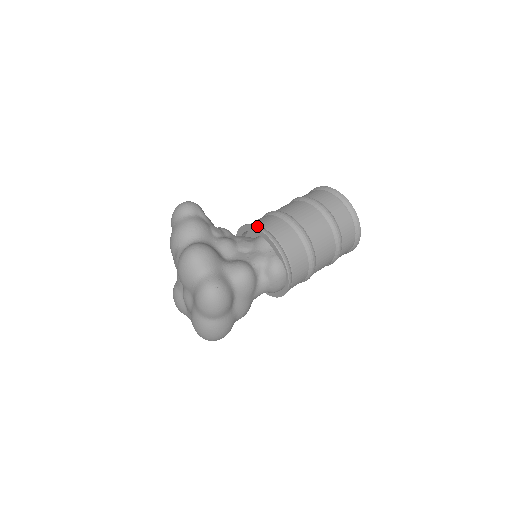
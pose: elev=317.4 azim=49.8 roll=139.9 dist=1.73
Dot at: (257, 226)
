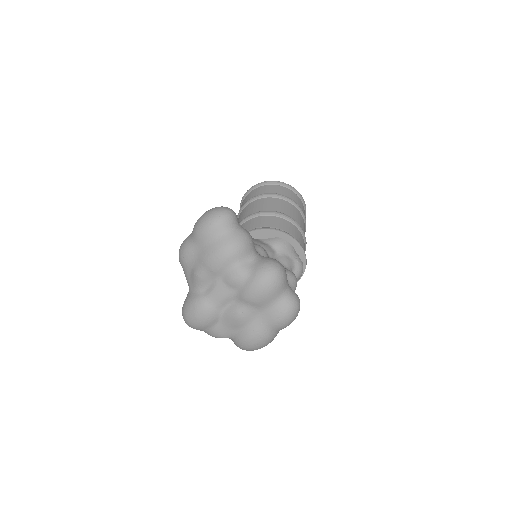
Dot at: (283, 231)
